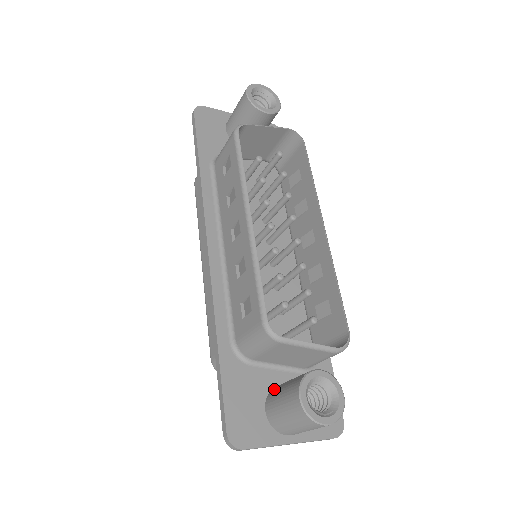
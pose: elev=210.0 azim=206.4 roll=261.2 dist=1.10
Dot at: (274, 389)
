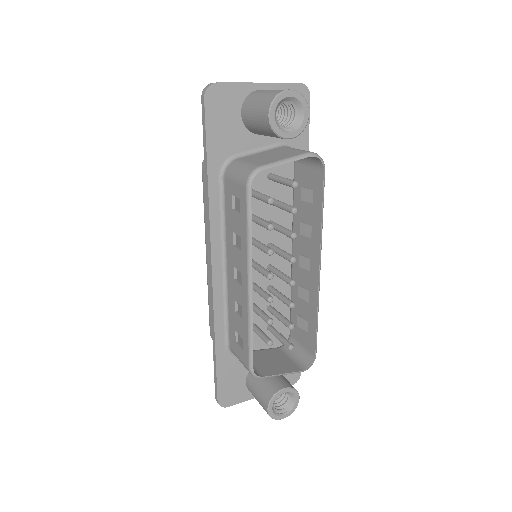
Dot at: occluded
